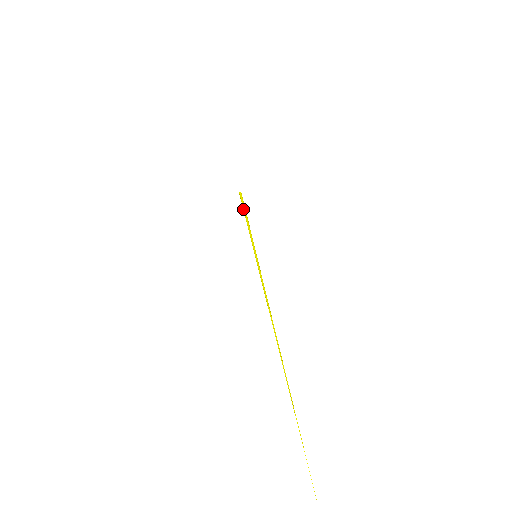
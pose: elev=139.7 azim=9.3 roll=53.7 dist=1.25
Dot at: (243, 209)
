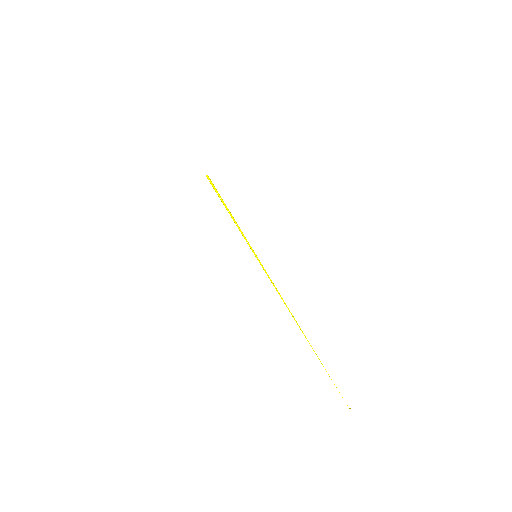
Dot at: (221, 200)
